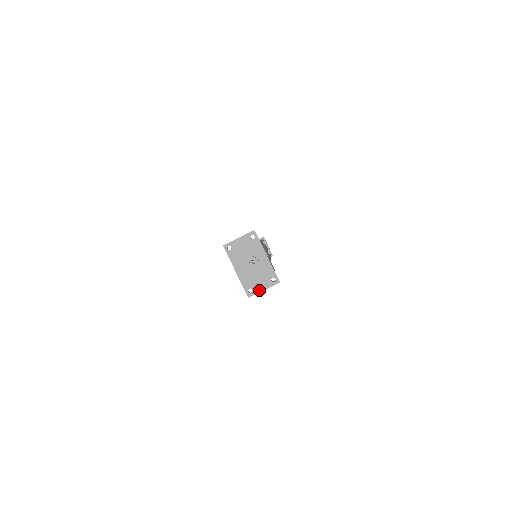
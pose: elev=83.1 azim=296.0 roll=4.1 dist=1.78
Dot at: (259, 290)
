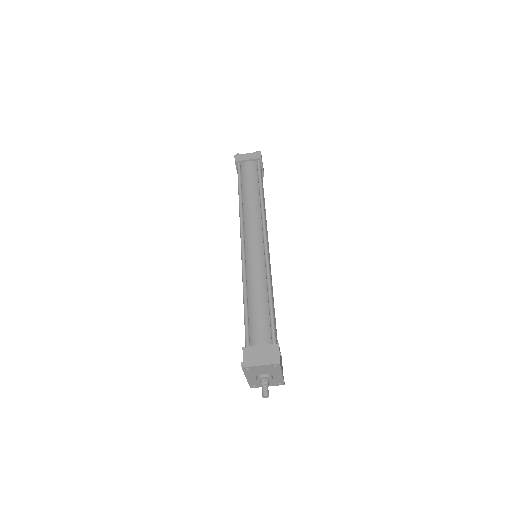
Dot at: occluded
